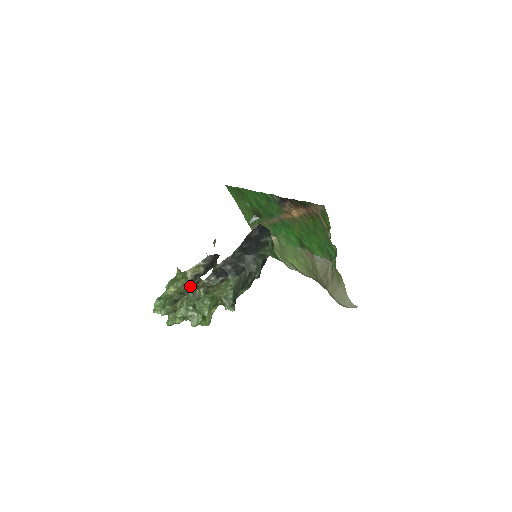
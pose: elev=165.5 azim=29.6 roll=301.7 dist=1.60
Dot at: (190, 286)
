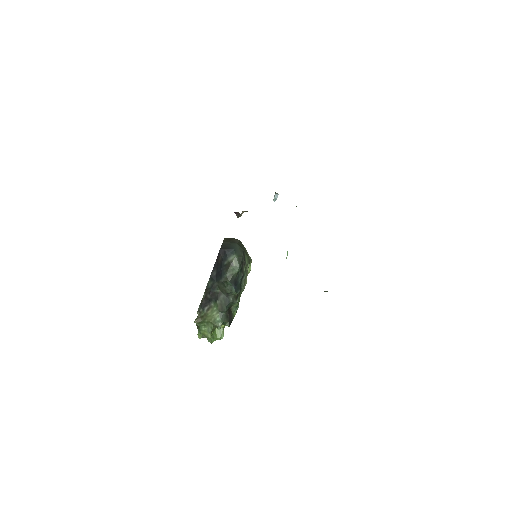
Dot at: occluded
